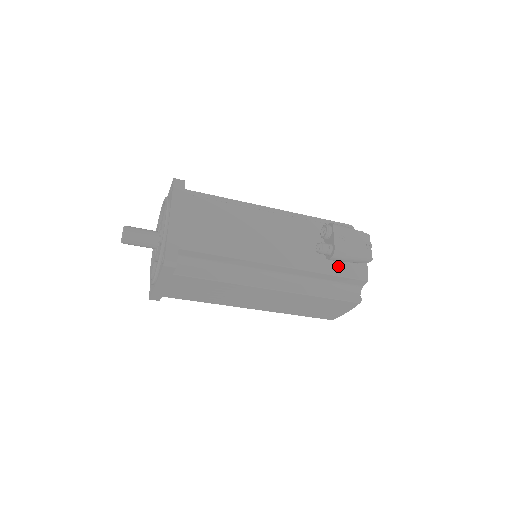
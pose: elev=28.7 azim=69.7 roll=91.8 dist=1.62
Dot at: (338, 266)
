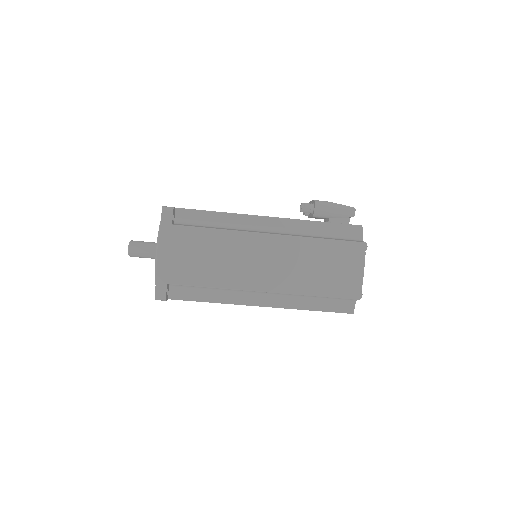
Dot at: occluded
